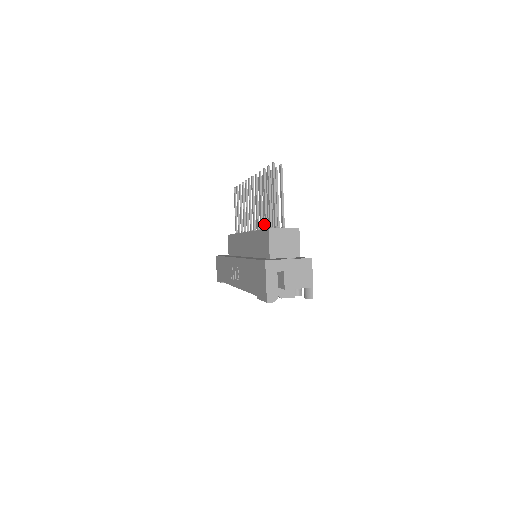
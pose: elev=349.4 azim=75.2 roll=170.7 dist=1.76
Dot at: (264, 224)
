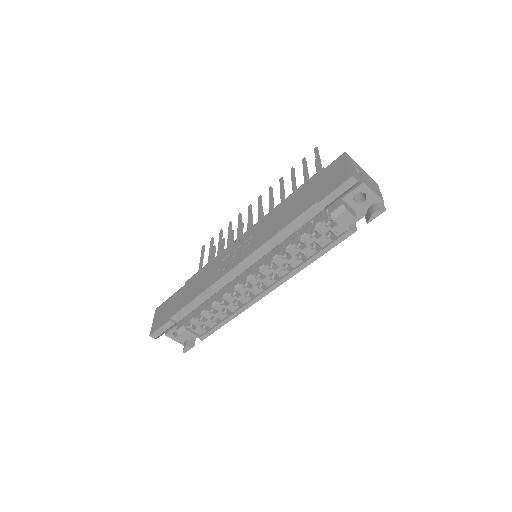
Dot at: occluded
